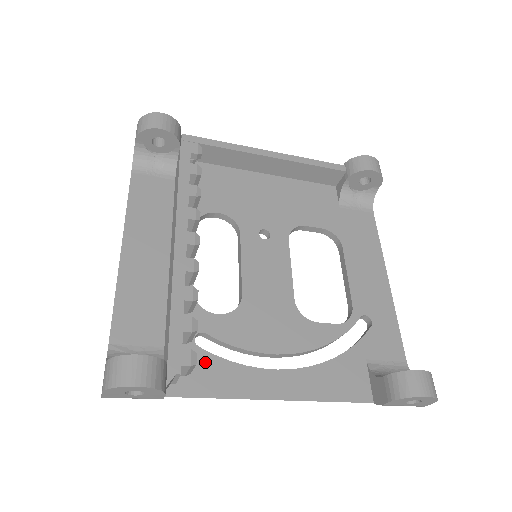
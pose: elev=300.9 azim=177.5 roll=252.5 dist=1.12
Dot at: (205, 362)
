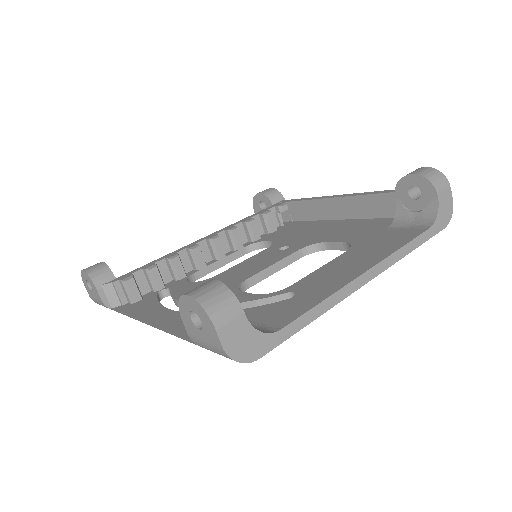
Dot at: (148, 300)
